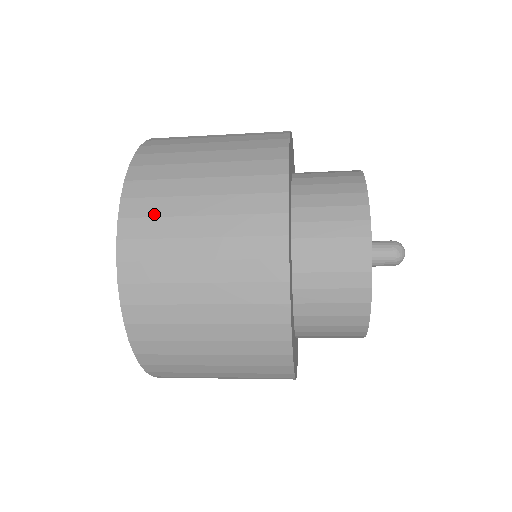
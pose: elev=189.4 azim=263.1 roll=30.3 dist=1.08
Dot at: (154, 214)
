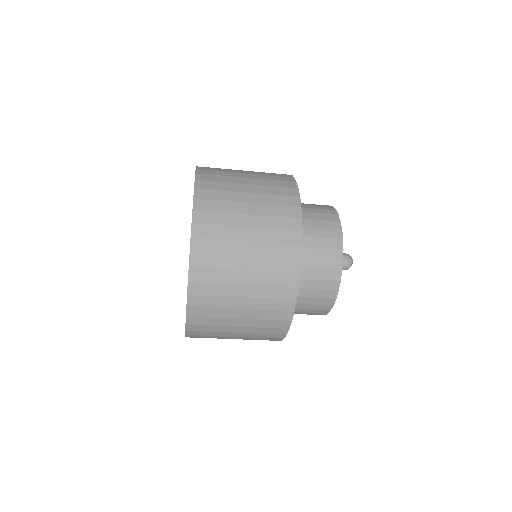
Dot at: (218, 174)
